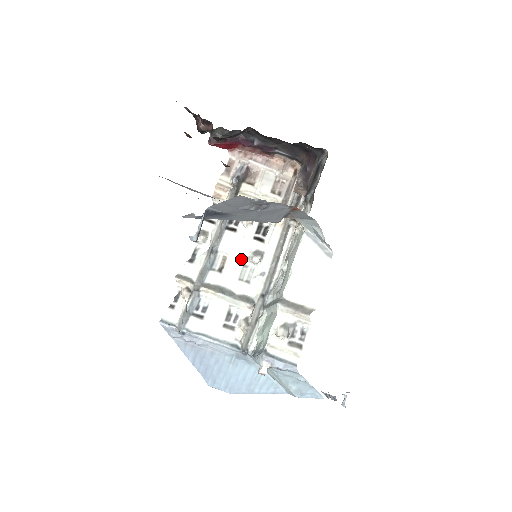
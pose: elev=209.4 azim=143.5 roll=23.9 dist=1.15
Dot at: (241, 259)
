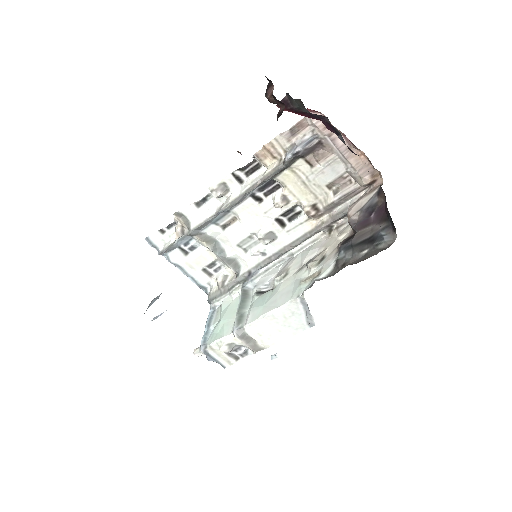
Dot at: (250, 230)
